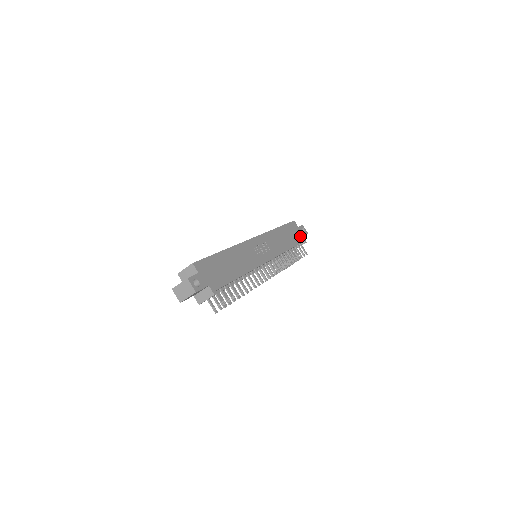
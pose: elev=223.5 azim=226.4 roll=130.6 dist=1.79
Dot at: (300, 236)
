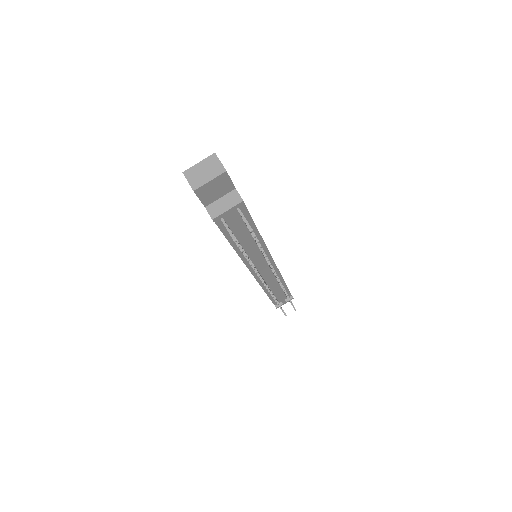
Dot at: occluded
